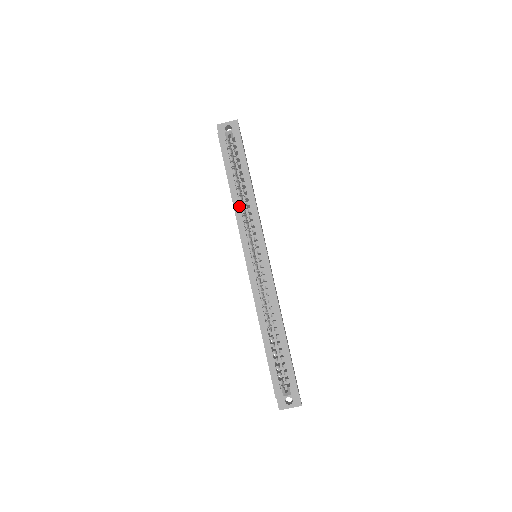
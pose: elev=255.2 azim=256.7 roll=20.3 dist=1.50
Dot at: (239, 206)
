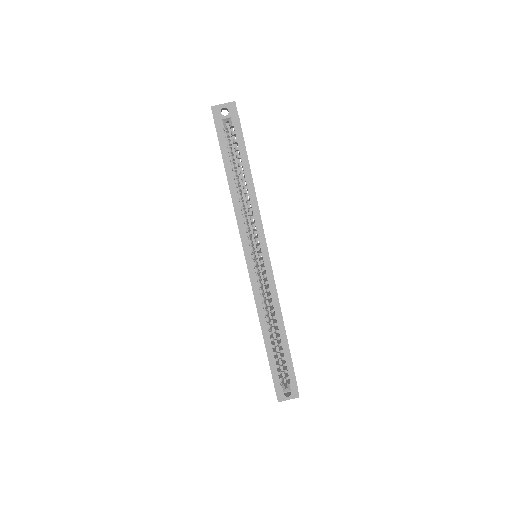
Dot at: (239, 205)
